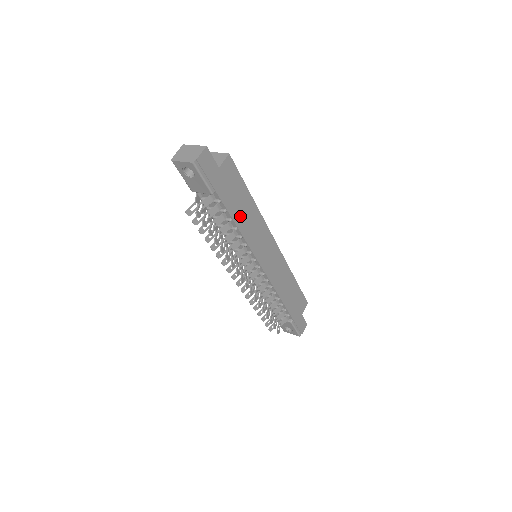
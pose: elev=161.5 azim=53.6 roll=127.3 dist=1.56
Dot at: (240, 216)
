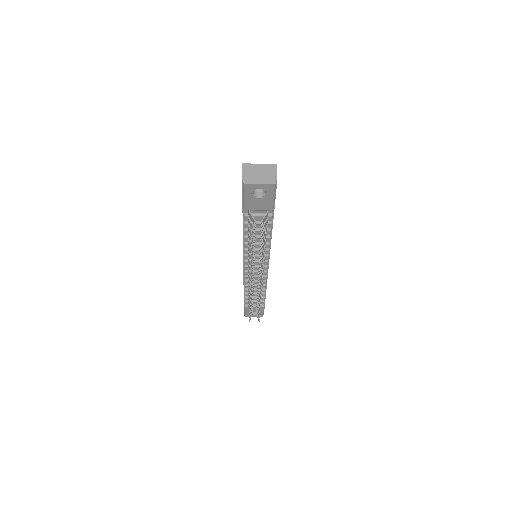
Dot at: occluded
